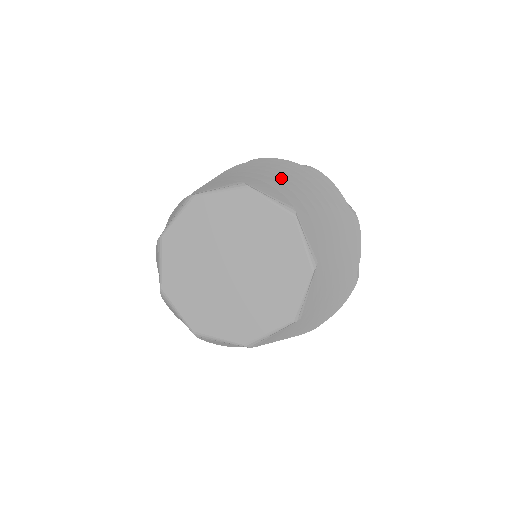
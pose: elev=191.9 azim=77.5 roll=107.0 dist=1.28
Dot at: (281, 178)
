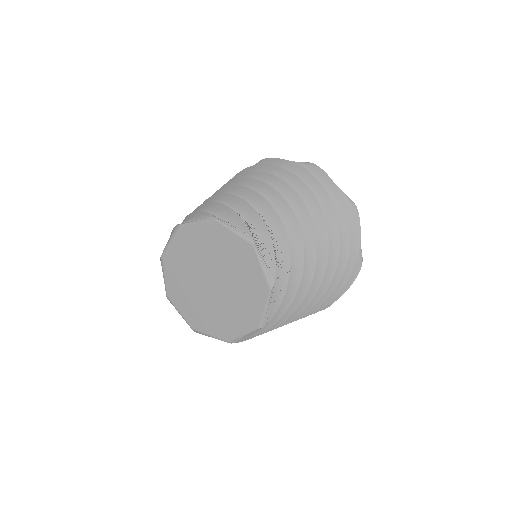
Dot at: (216, 196)
